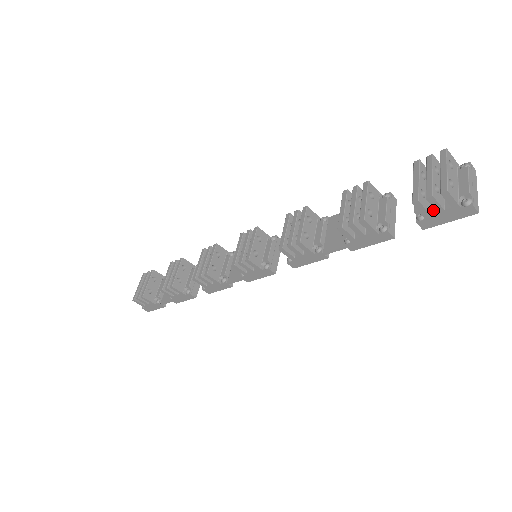
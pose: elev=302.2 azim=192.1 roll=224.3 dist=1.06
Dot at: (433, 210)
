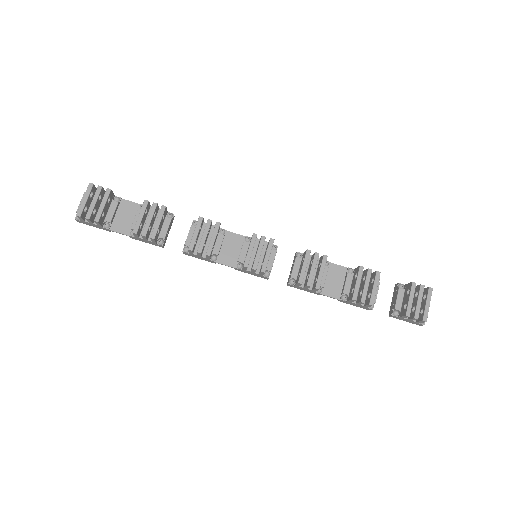
Dot at: occluded
